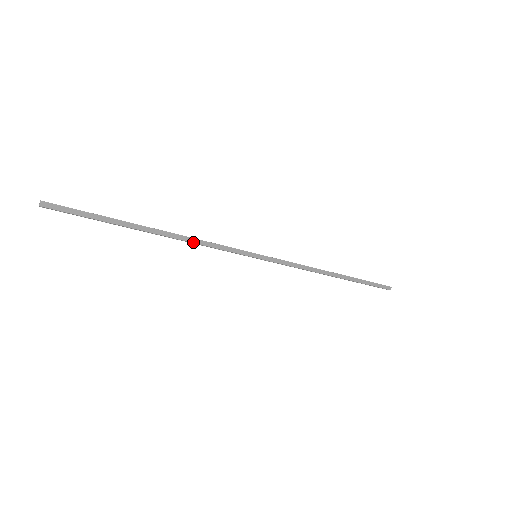
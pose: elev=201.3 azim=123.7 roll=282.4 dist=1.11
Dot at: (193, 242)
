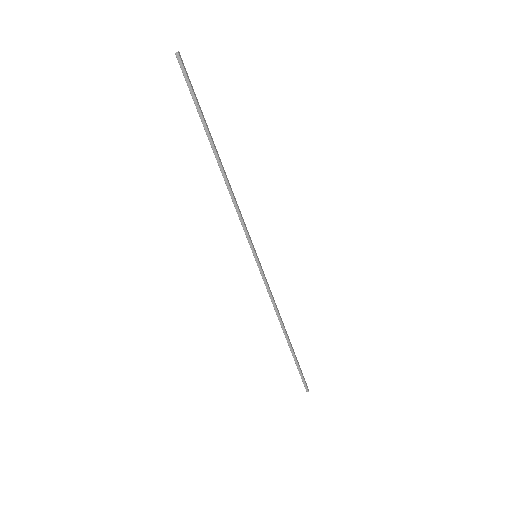
Dot at: (233, 195)
